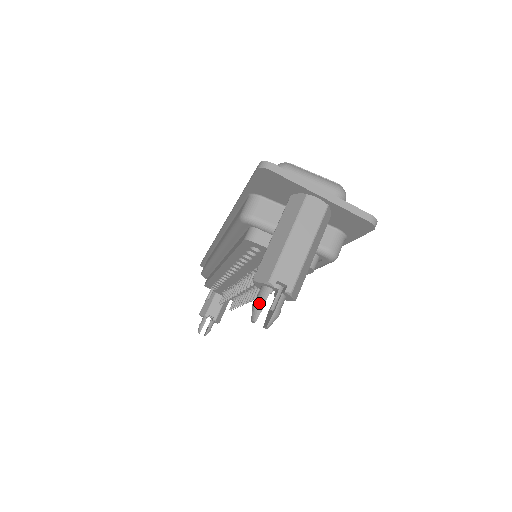
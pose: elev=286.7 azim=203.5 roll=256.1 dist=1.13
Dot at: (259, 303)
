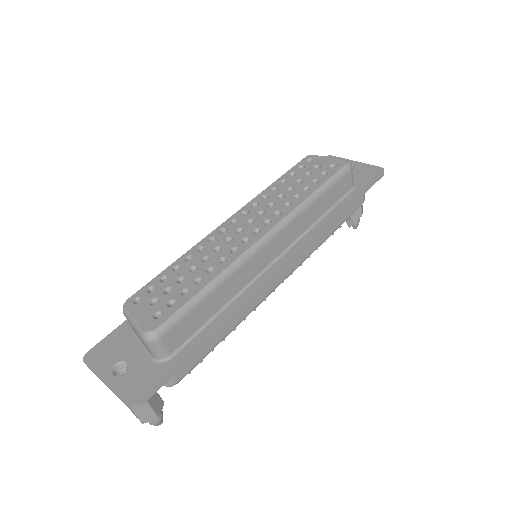
Dot at: occluded
